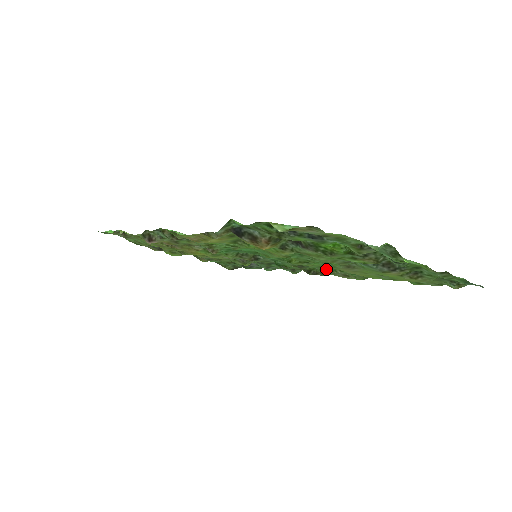
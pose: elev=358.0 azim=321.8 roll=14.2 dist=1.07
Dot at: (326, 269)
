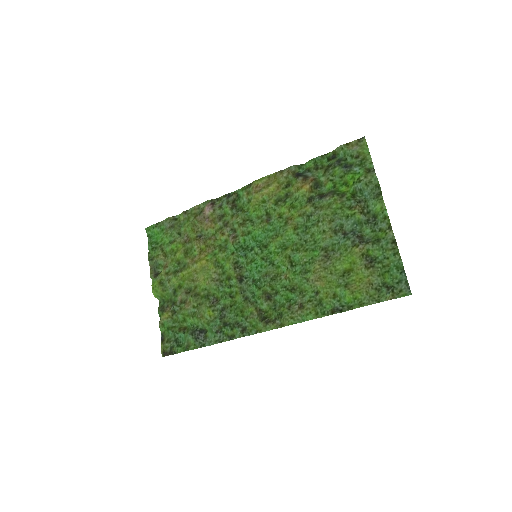
Dot at: (287, 305)
